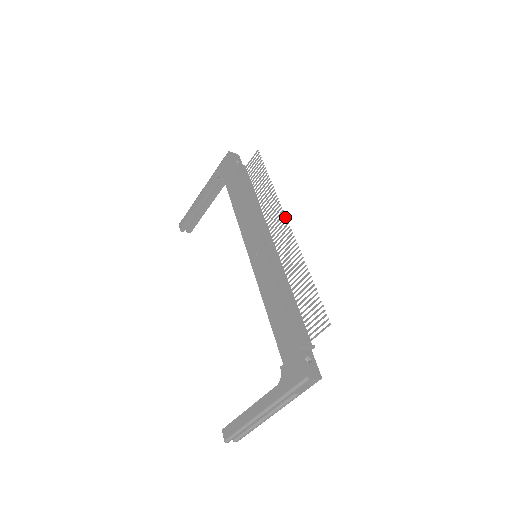
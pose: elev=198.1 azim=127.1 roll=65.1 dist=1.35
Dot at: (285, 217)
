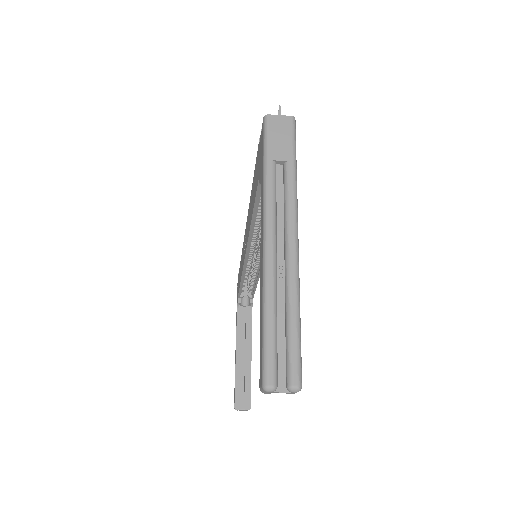
Dot at: occluded
